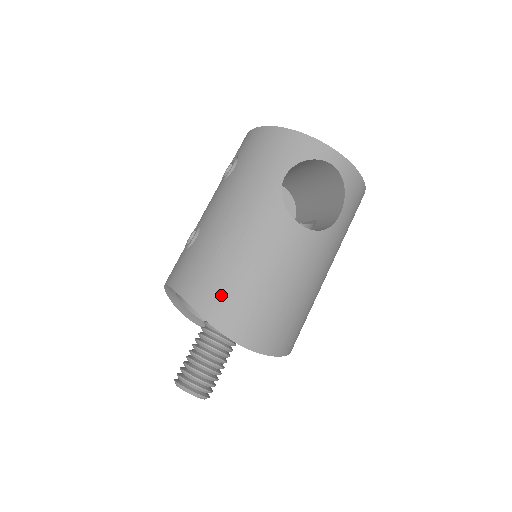
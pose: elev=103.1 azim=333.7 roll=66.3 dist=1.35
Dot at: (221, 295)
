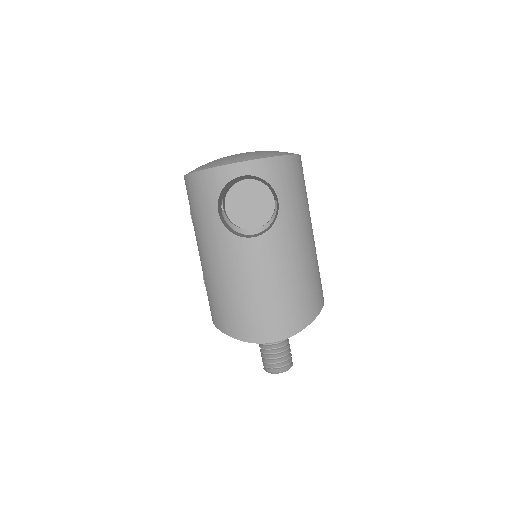
Dot at: (237, 319)
